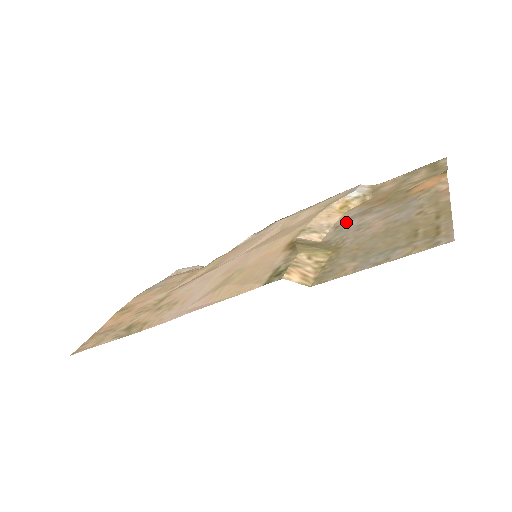
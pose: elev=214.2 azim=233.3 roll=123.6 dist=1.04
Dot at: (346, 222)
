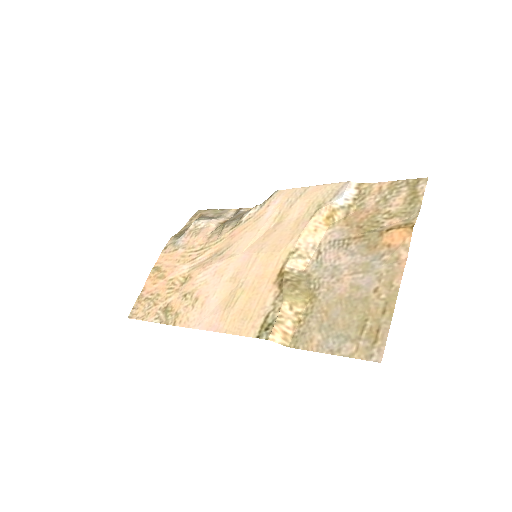
Dot at: (327, 250)
